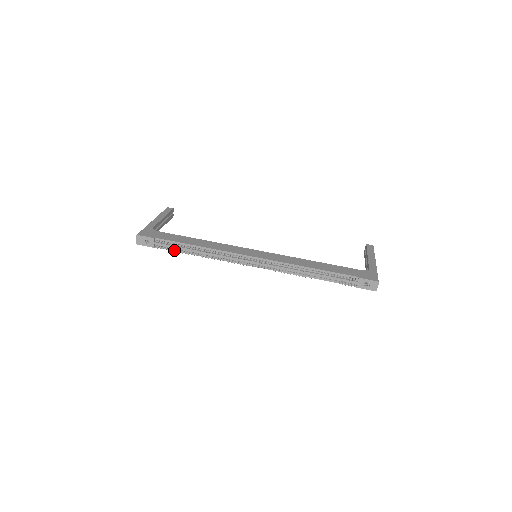
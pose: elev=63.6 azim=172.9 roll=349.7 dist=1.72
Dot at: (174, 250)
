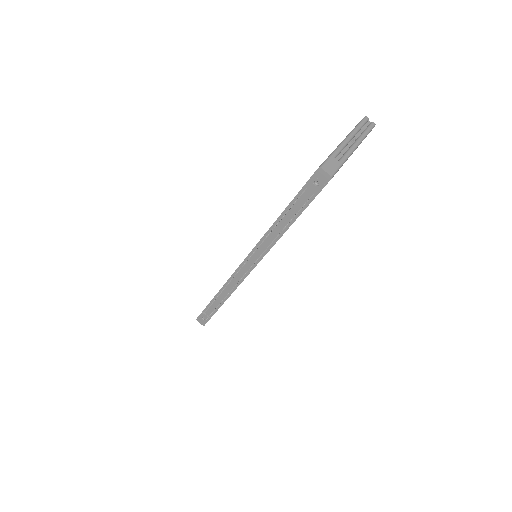
Dot at: (217, 309)
